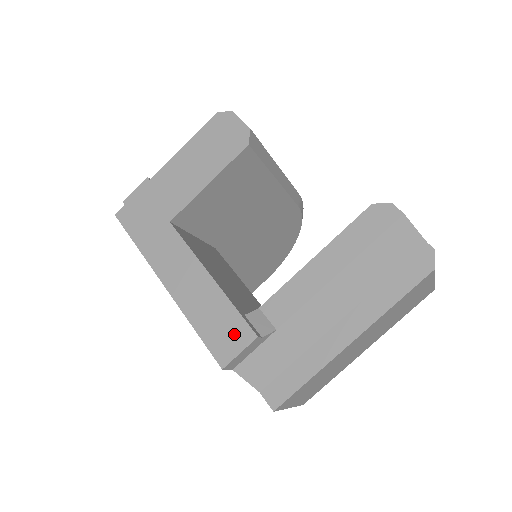
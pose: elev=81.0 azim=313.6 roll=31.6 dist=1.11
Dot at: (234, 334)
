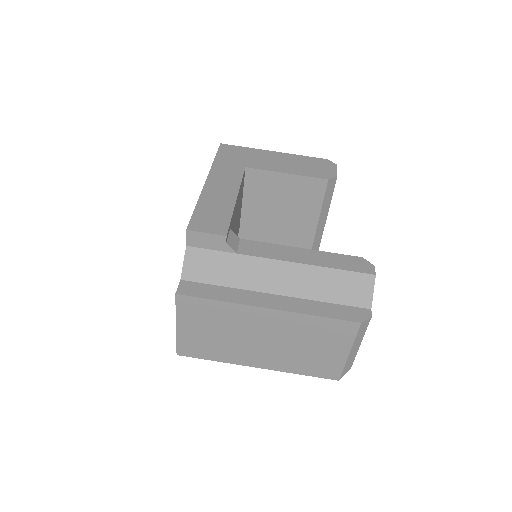
Dot at: (215, 224)
